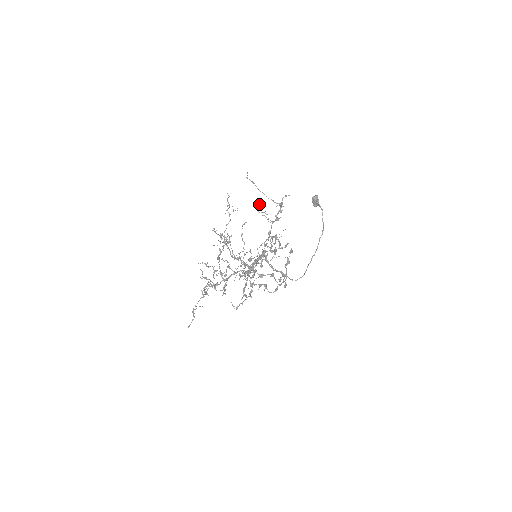
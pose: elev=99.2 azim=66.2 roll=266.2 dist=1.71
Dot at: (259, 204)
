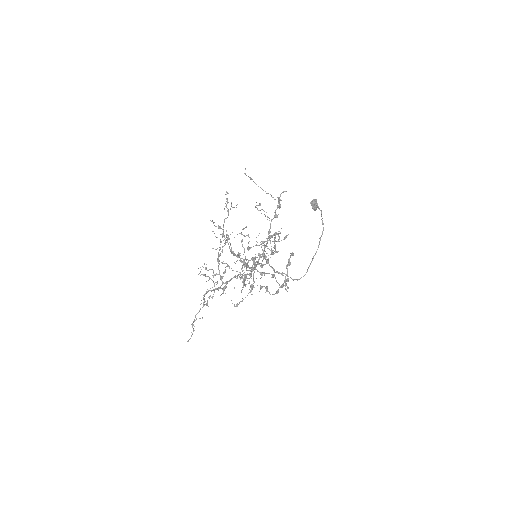
Dot at: (258, 205)
